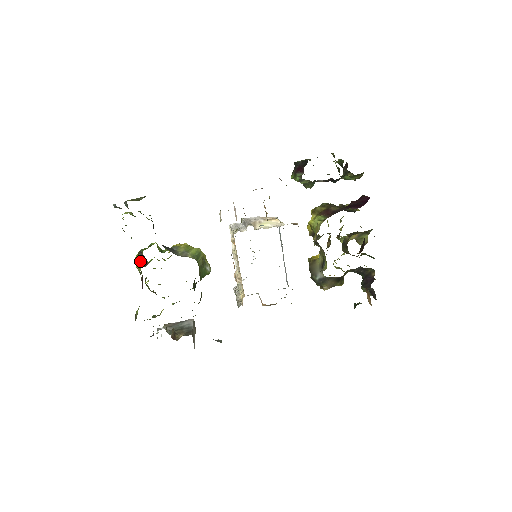
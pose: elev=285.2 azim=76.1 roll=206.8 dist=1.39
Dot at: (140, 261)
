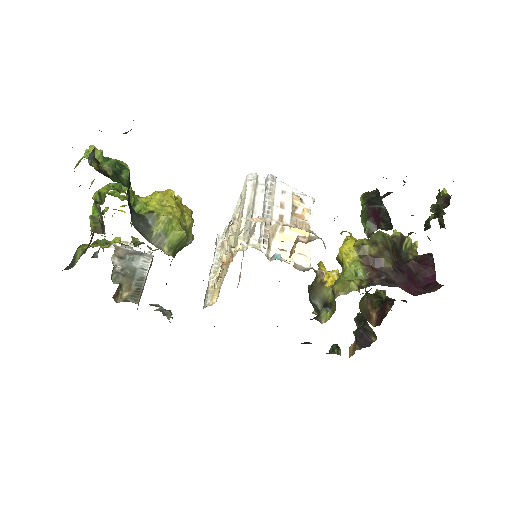
Dot at: (97, 211)
